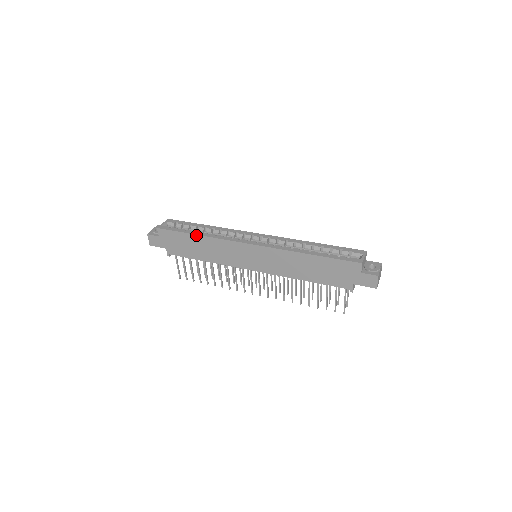
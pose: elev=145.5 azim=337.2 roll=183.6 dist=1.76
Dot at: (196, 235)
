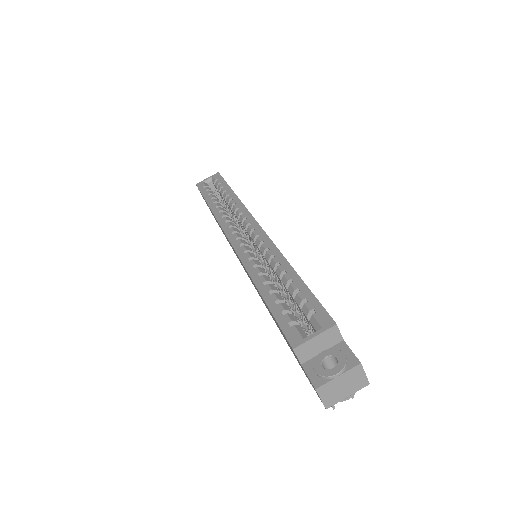
Dot at: (208, 205)
